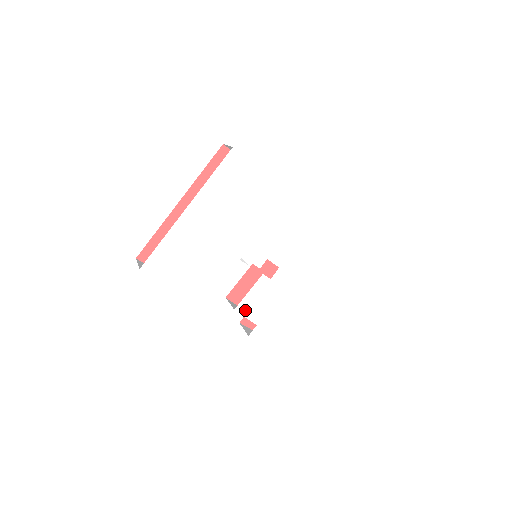
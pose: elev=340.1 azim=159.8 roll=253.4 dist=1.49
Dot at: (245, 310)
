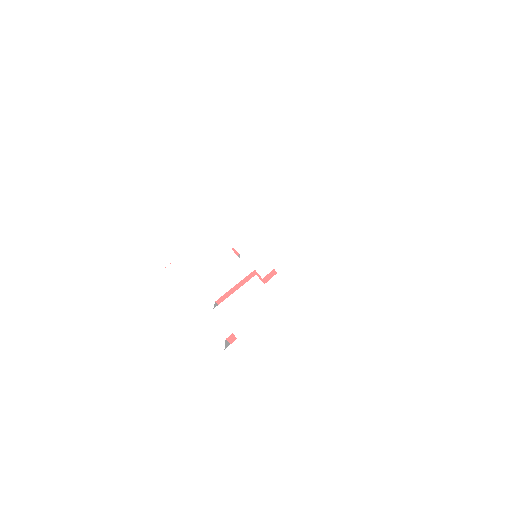
Dot at: (226, 314)
